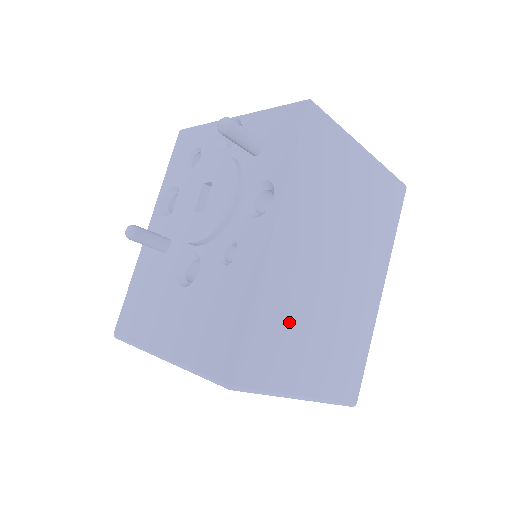
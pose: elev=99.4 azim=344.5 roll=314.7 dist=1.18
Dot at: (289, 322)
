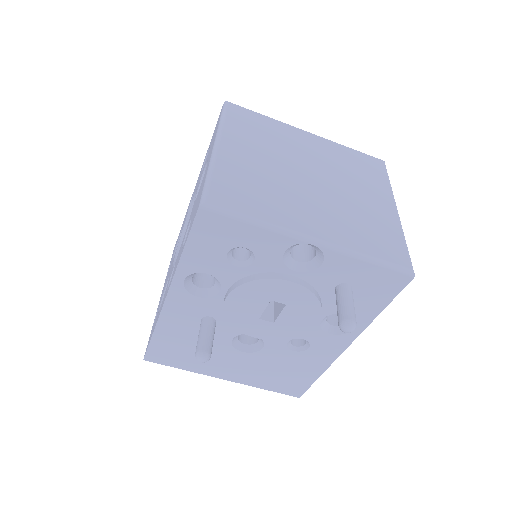
Dot at: occluded
